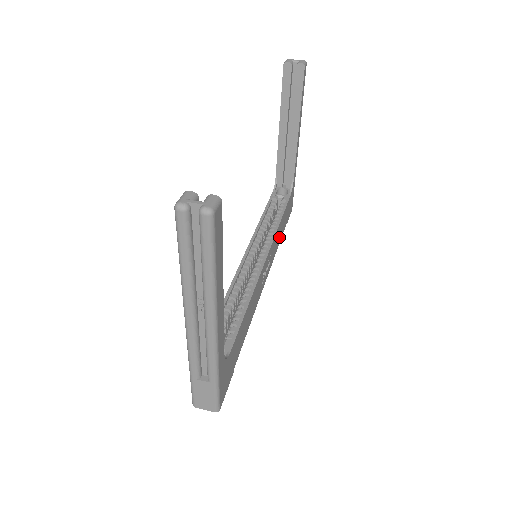
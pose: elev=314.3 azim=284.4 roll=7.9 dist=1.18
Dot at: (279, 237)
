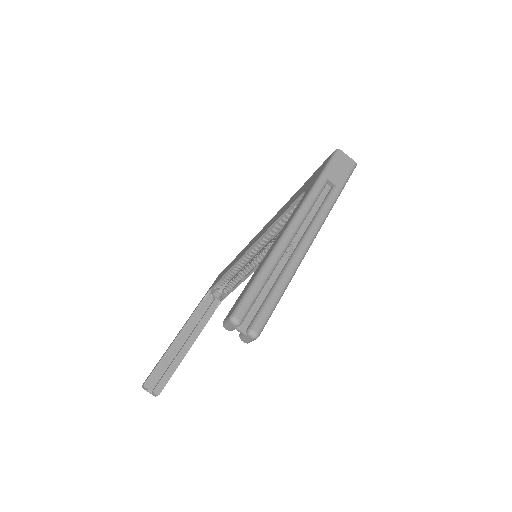
Dot at: occluded
